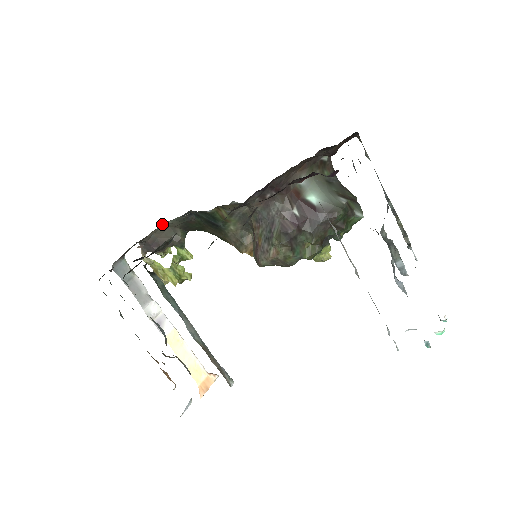
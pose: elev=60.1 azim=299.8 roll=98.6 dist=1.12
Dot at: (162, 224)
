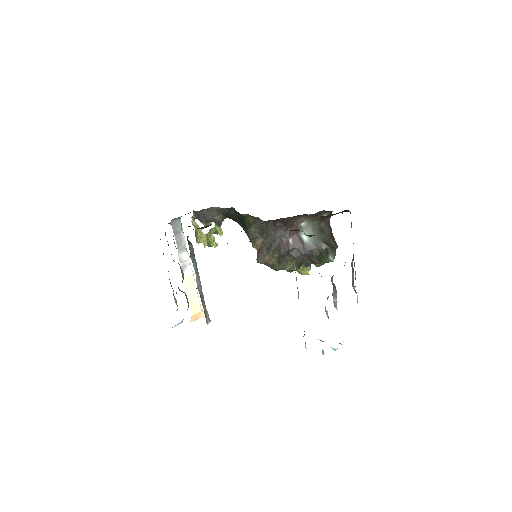
Dot at: (212, 207)
